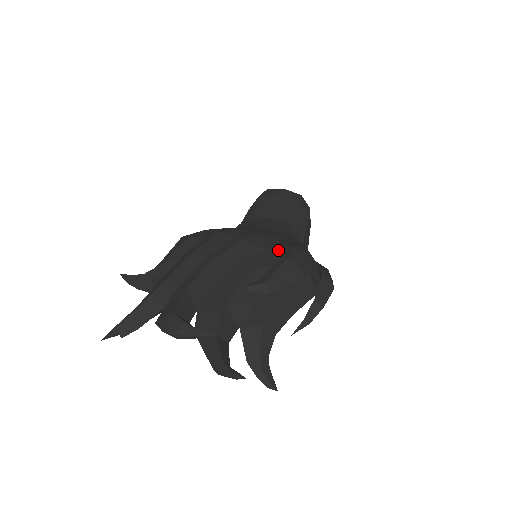
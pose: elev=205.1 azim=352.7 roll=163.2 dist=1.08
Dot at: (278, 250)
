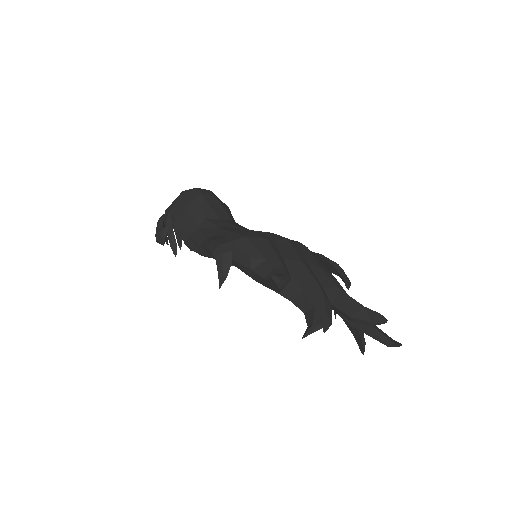
Dot at: occluded
